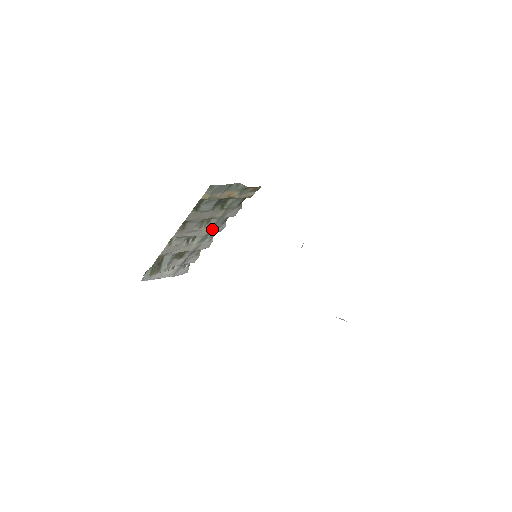
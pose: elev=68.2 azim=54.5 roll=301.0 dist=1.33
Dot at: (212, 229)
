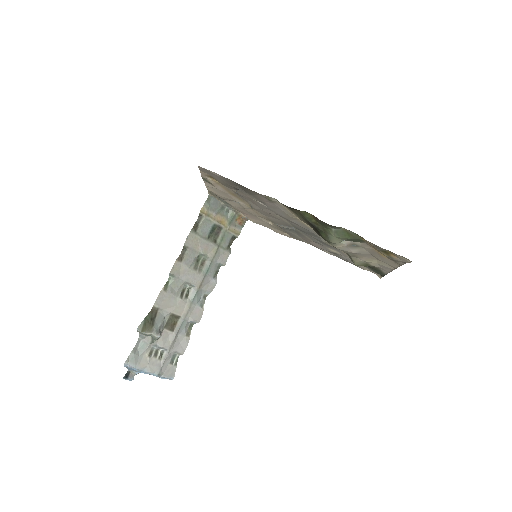
Dot at: (205, 279)
